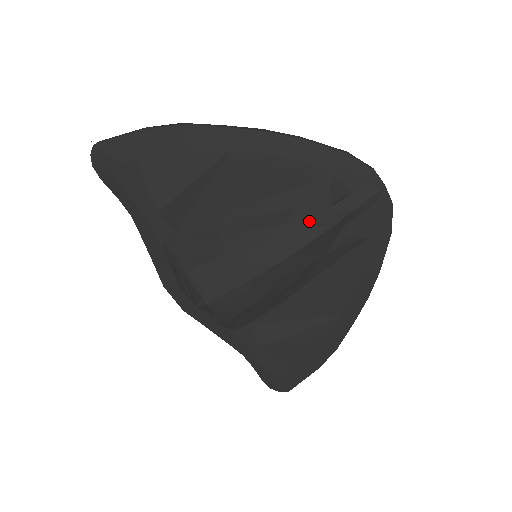
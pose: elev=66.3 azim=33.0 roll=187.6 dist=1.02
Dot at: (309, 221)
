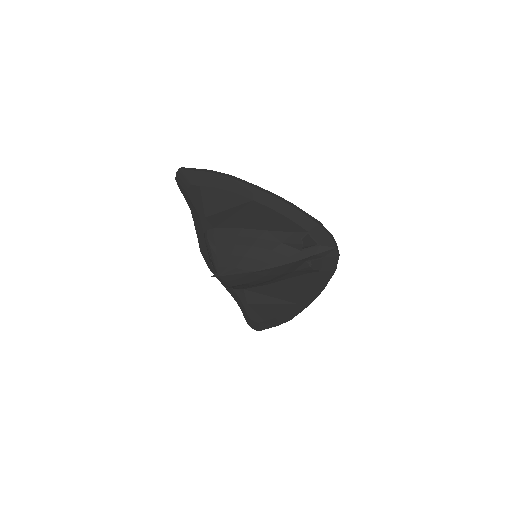
Dot at: (286, 253)
